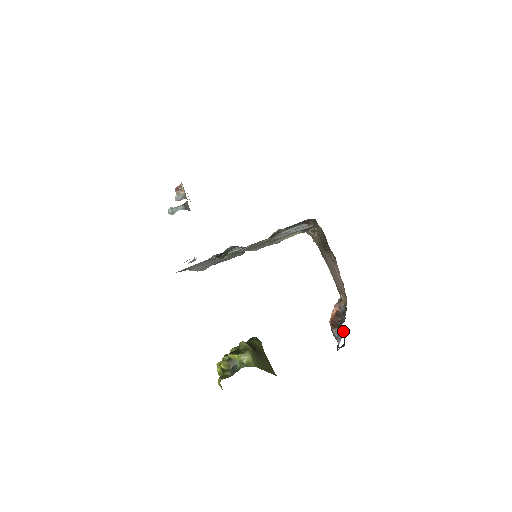
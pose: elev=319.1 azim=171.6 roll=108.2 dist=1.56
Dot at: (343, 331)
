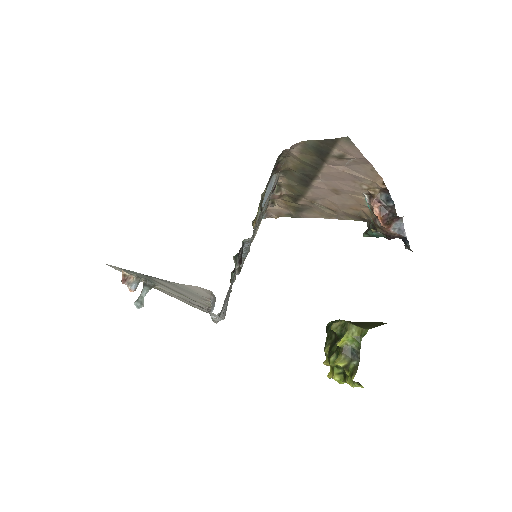
Dot at: (399, 220)
